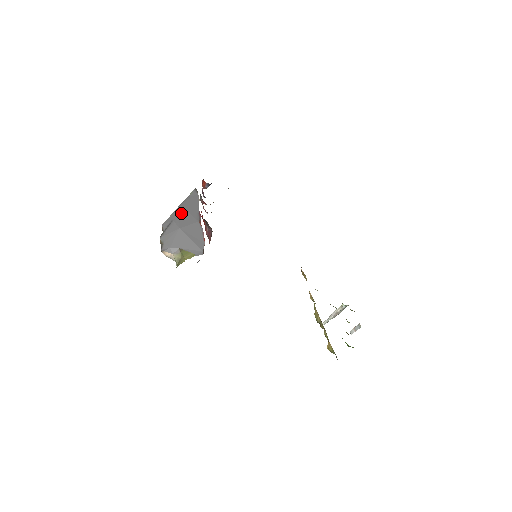
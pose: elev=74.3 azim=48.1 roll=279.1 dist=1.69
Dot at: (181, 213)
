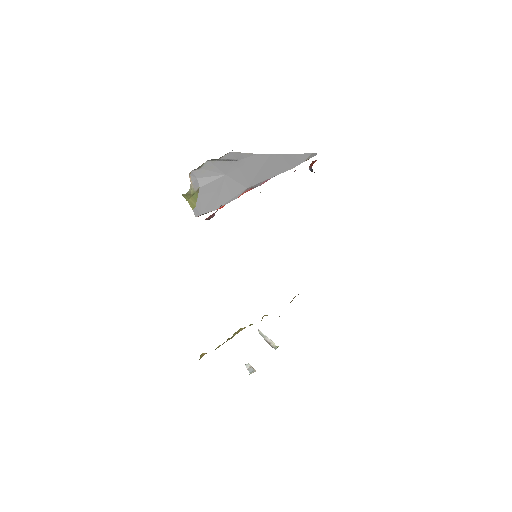
Dot at: (254, 163)
